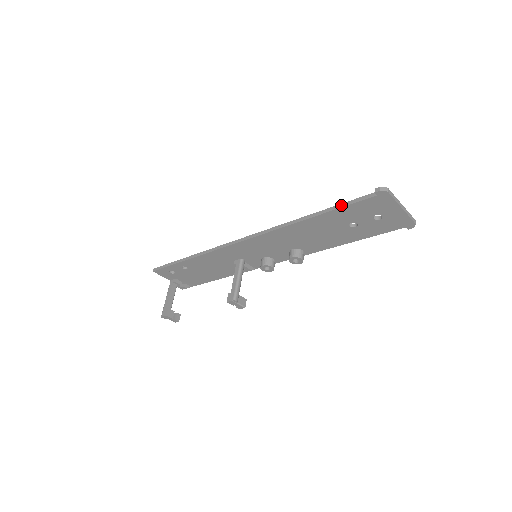
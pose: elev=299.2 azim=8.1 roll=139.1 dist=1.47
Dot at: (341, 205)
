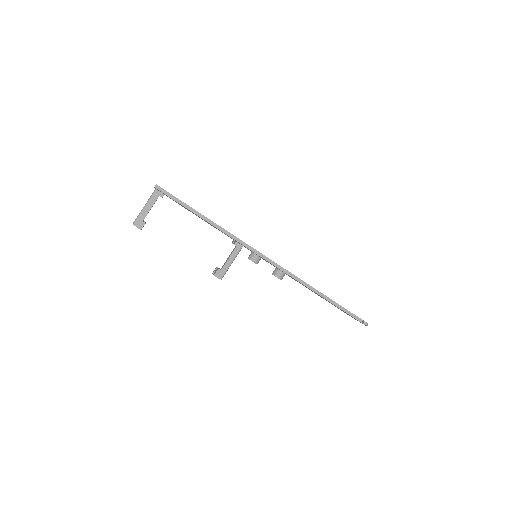
Dot at: (342, 308)
